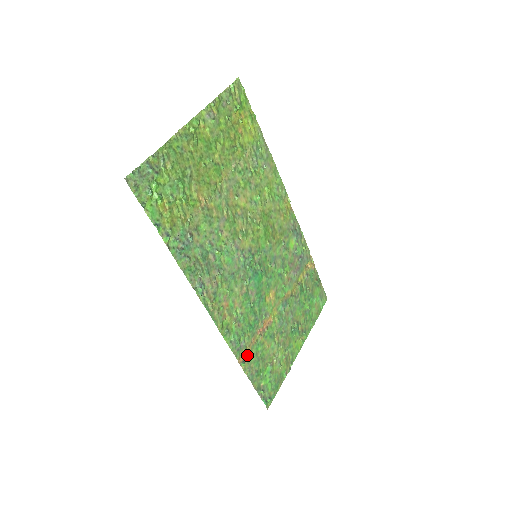
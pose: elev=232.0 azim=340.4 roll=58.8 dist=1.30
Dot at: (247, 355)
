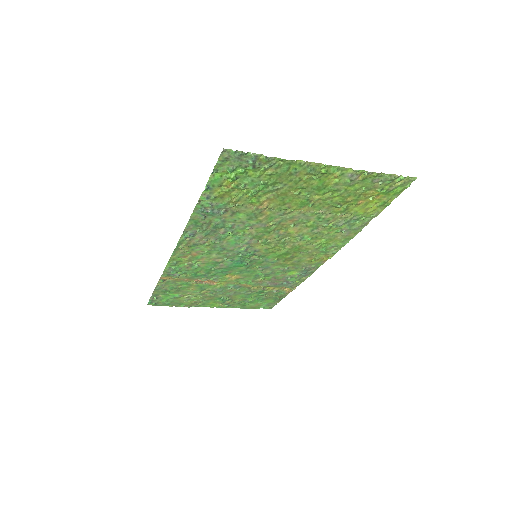
Dot at: (172, 280)
